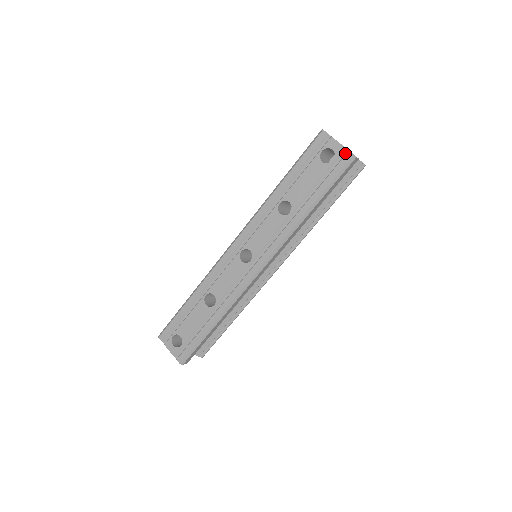
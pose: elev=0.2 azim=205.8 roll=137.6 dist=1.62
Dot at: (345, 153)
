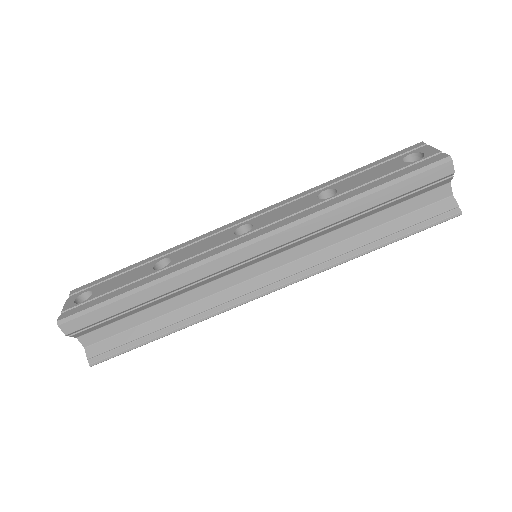
Dot at: (438, 156)
